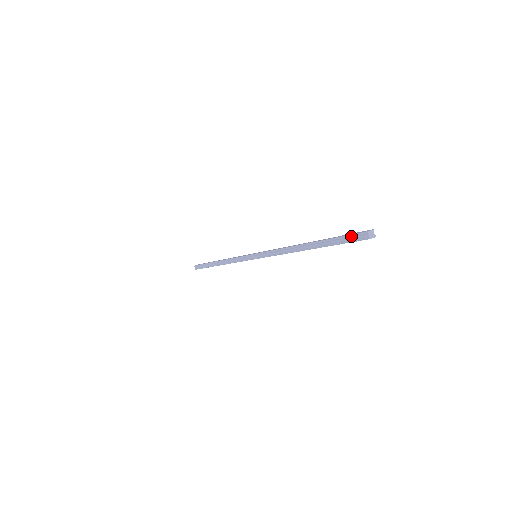
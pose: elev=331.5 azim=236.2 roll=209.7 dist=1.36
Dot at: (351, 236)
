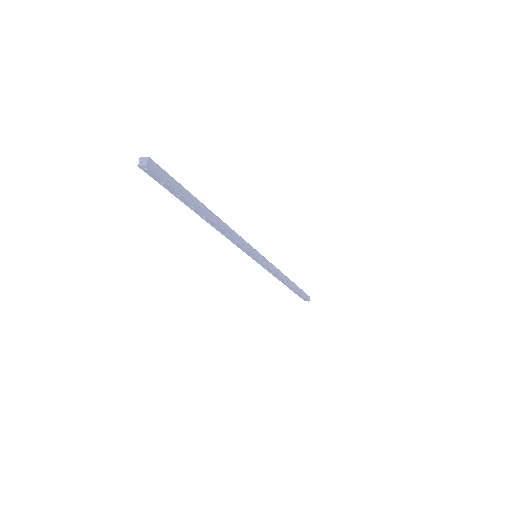
Dot at: occluded
